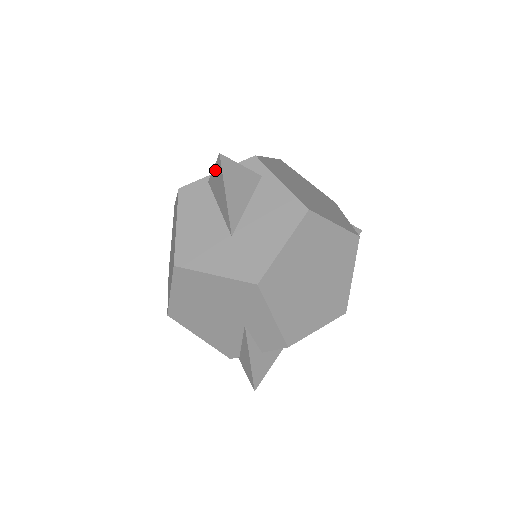
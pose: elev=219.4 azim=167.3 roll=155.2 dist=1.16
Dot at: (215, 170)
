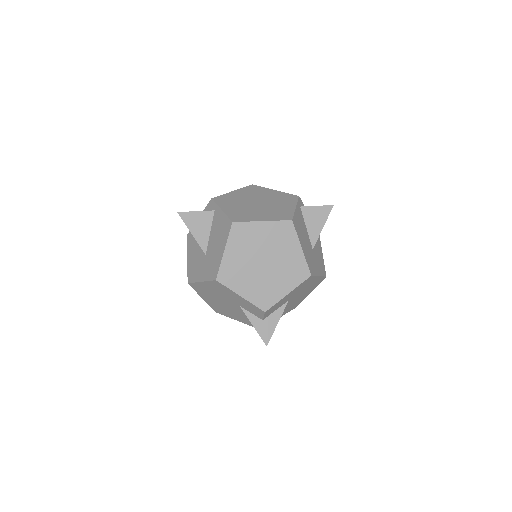
Dot at: occluded
